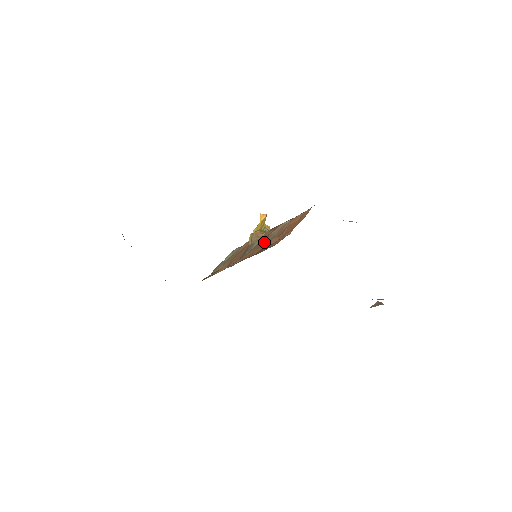
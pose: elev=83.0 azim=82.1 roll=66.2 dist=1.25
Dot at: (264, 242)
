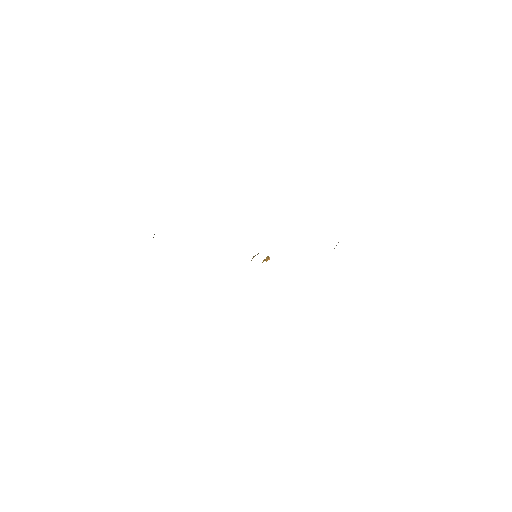
Dot at: occluded
